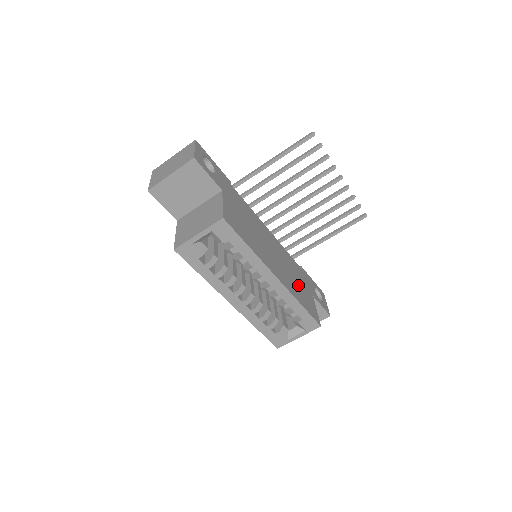
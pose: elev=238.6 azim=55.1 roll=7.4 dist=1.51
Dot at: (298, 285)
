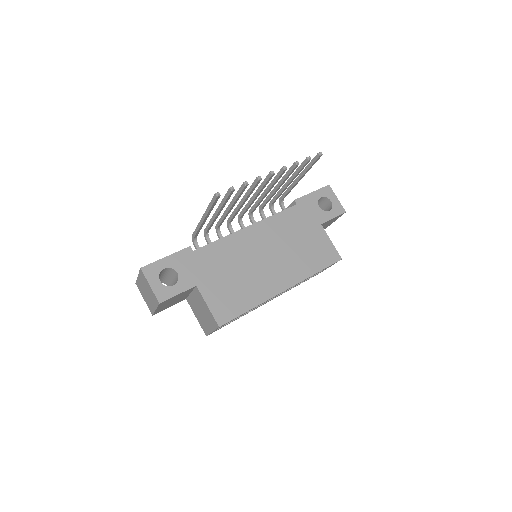
Dot at: (303, 247)
